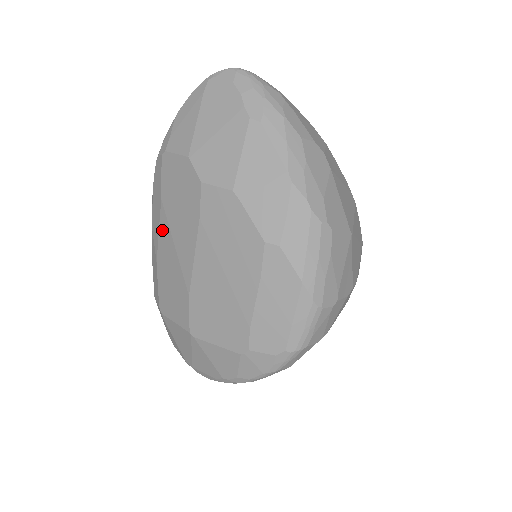
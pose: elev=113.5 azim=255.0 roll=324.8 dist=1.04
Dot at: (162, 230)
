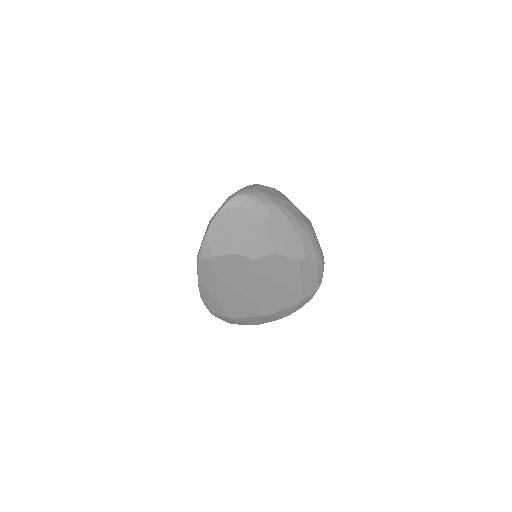
Dot at: (222, 288)
